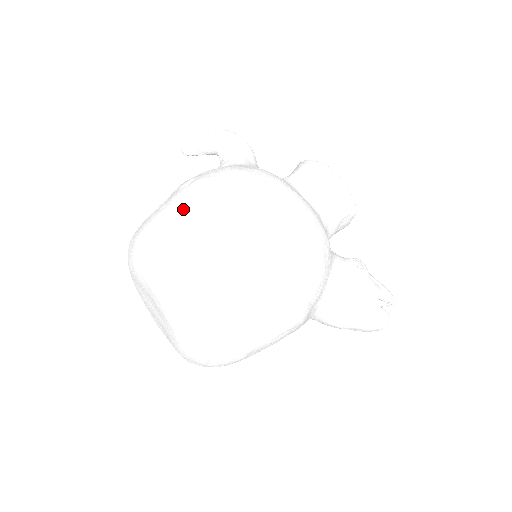
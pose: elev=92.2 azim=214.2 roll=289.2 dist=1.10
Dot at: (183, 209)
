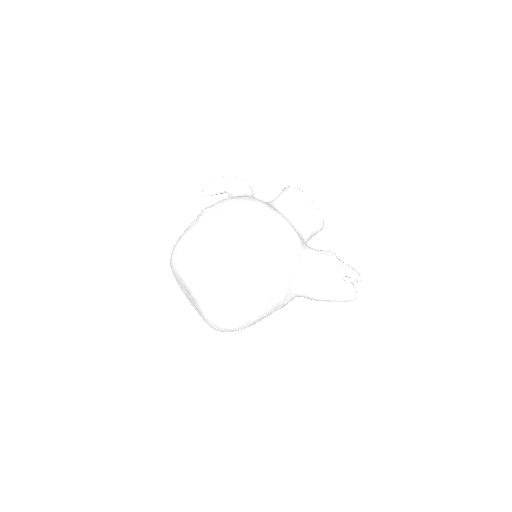
Dot at: (196, 227)
